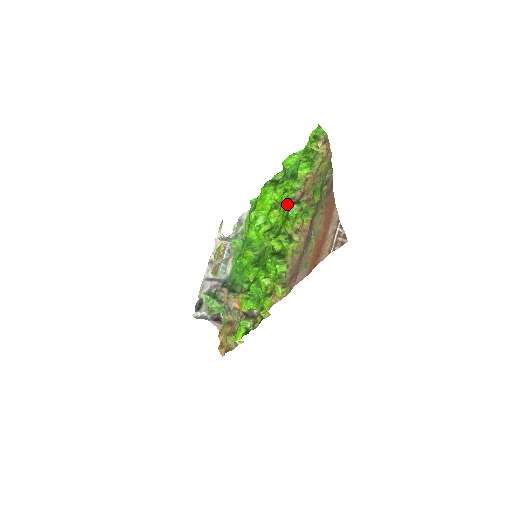
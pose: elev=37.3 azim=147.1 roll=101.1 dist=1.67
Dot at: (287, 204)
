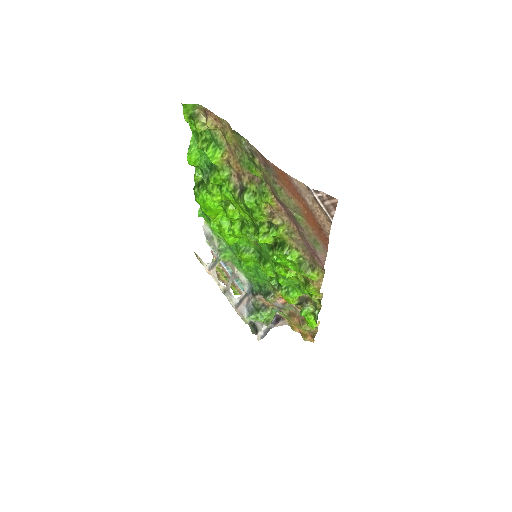
Dot at: (236, 199)
